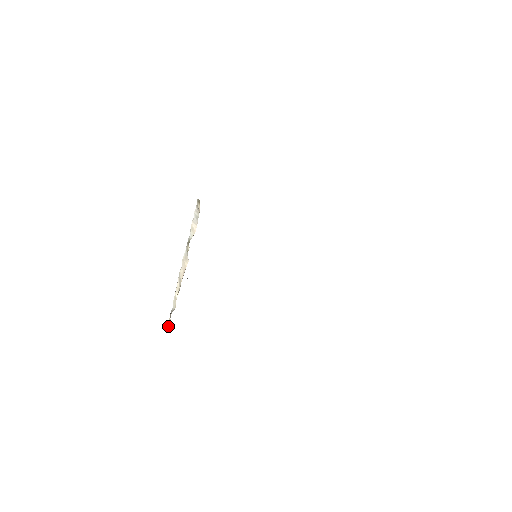
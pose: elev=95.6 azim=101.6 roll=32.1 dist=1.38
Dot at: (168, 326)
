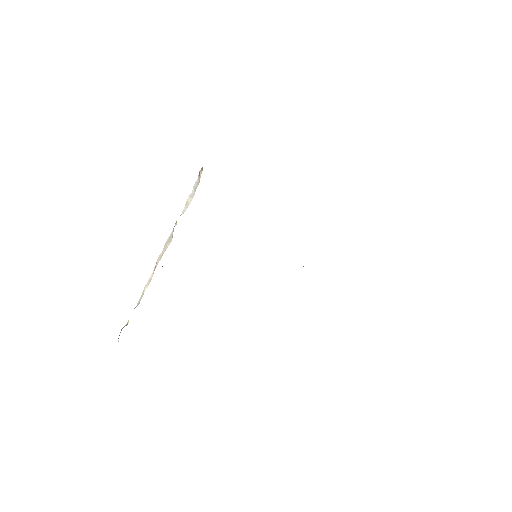
Dot at: (123, 327)
